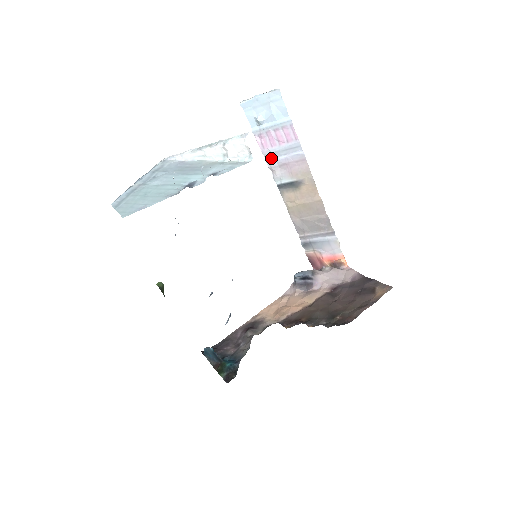
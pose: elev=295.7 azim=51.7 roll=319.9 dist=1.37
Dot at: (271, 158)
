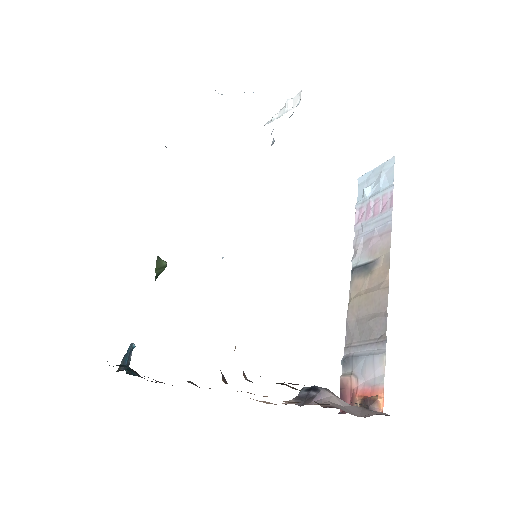
Dot at: (360, 234)
